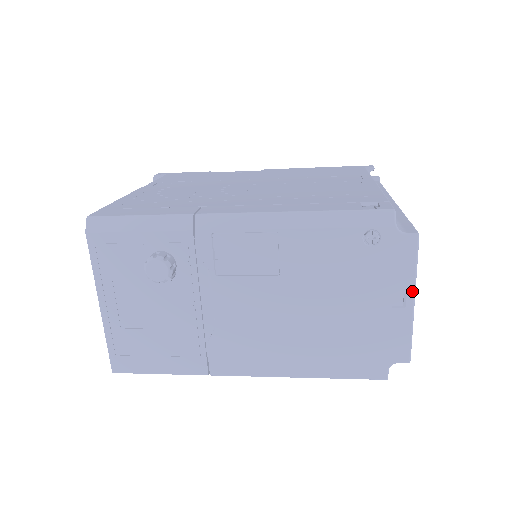
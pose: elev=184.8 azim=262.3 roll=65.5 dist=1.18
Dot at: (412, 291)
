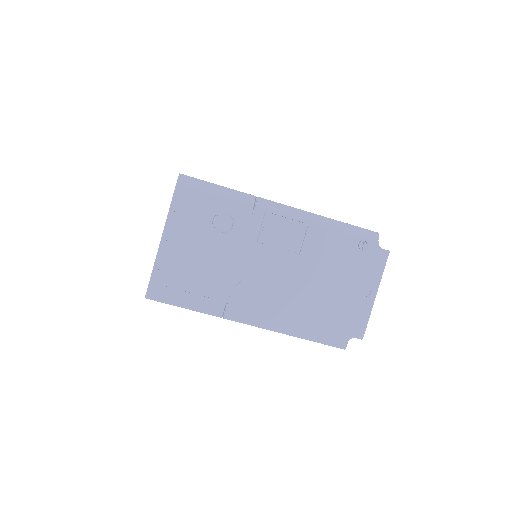
Dot at: (377, 288)
